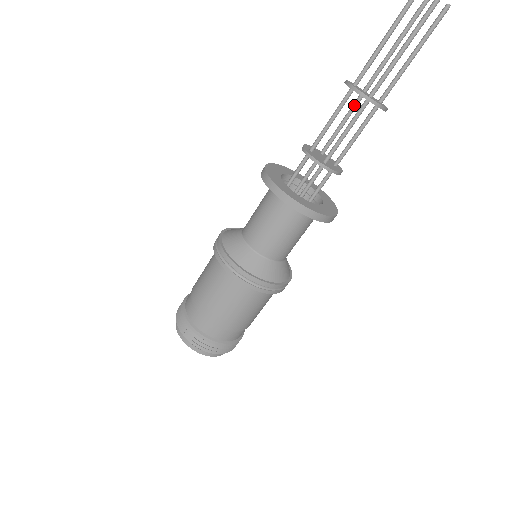
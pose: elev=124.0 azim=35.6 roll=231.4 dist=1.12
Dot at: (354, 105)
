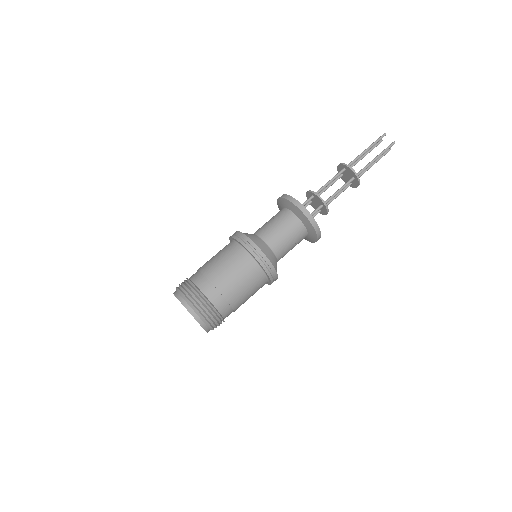
Dot at: (337, 179)
